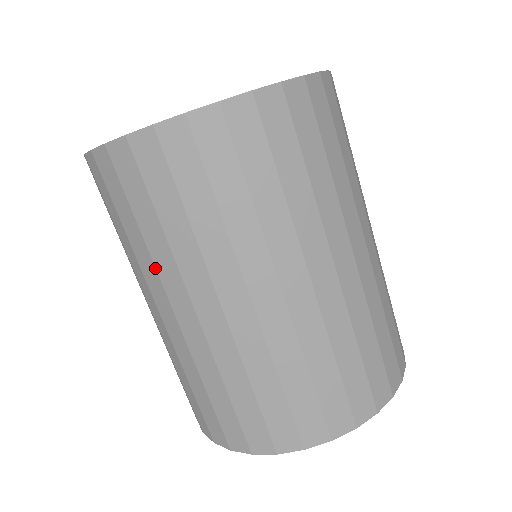
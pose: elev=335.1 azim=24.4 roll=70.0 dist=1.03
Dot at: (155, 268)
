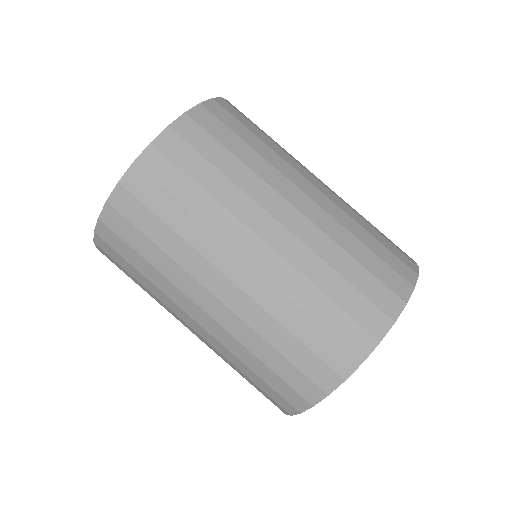
Dot at: (166, 296)
